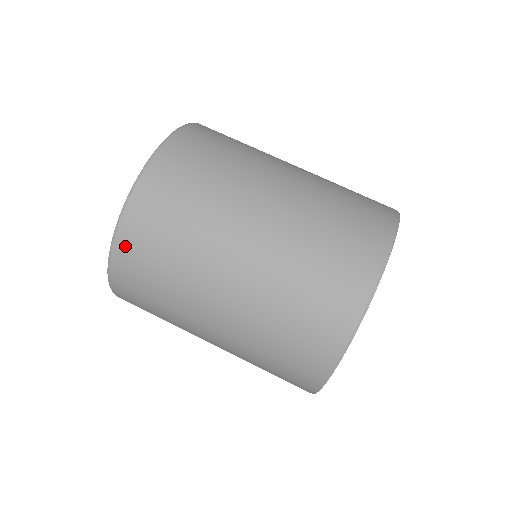
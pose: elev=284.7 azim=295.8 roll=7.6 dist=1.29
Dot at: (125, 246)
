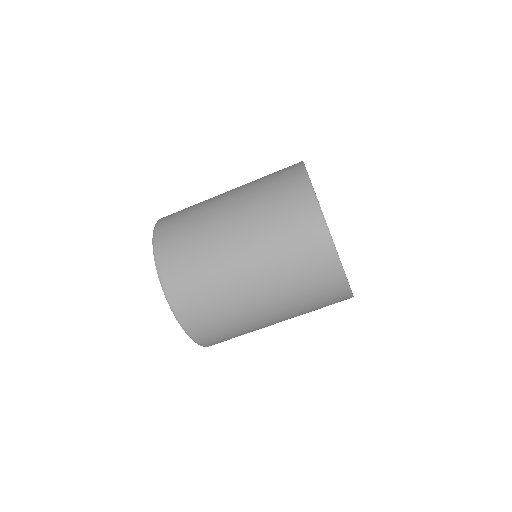
Dot at: occluded
